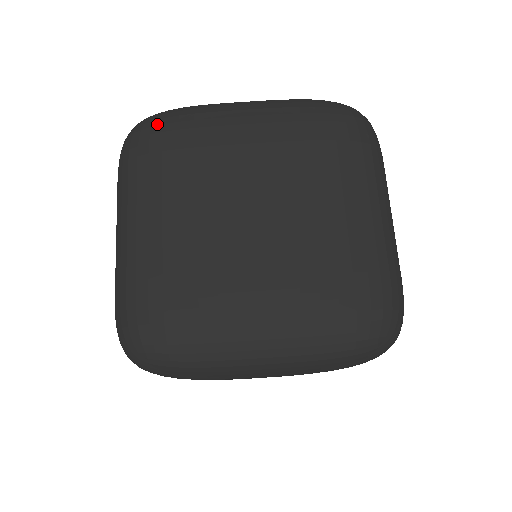
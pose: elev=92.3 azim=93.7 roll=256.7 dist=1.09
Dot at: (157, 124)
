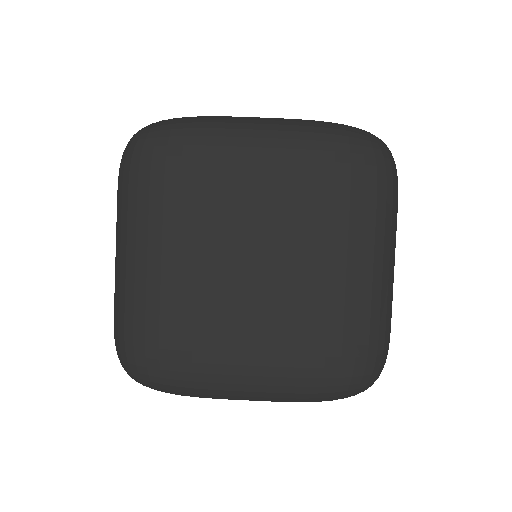
Dot at: occluded
